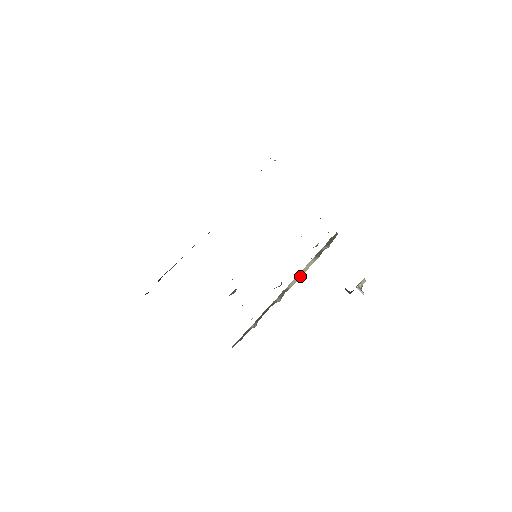
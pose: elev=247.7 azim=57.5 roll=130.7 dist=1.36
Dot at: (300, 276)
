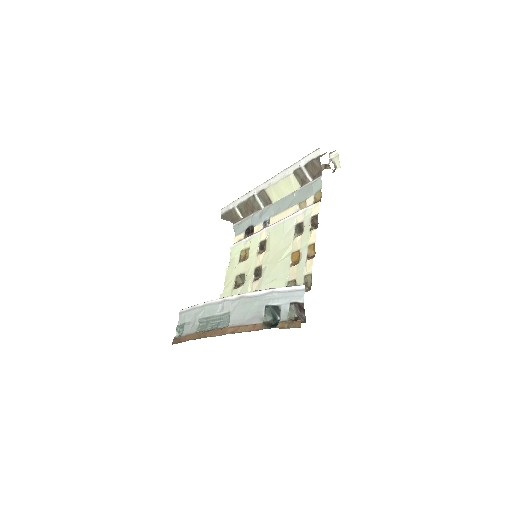
Dot at: (282, 195)
